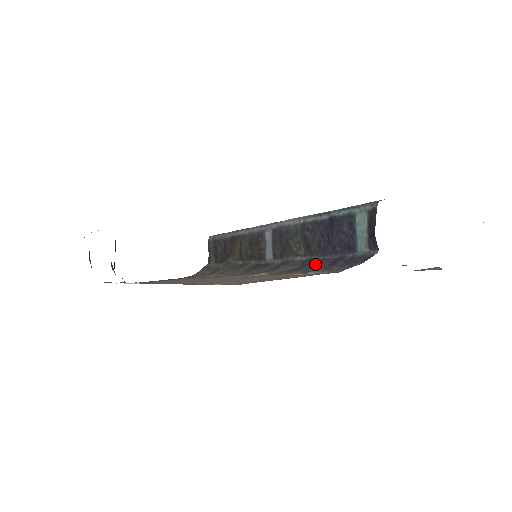
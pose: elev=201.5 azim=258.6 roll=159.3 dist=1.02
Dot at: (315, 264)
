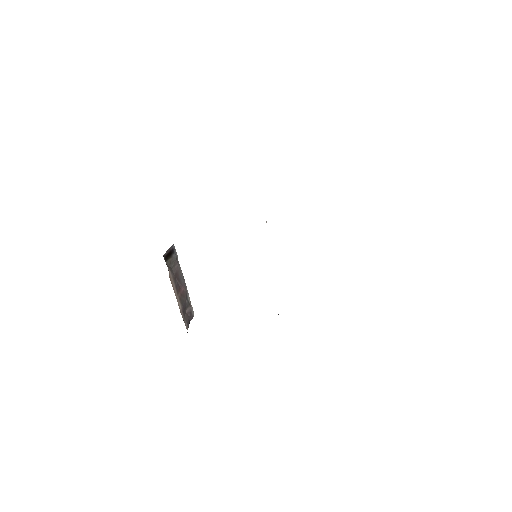
Dot at: occluded
